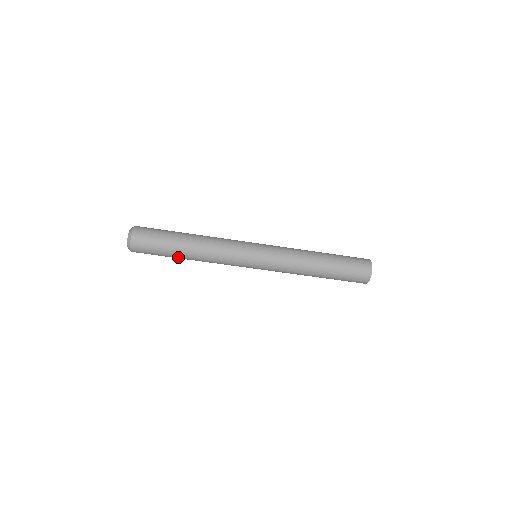
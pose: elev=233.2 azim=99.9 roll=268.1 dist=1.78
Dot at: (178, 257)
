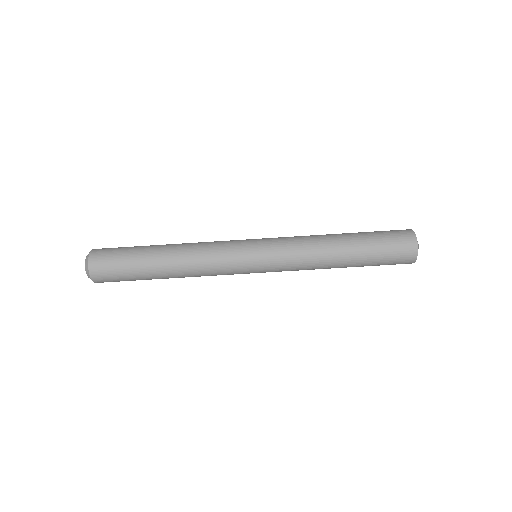
Dot at: (155, 278)
